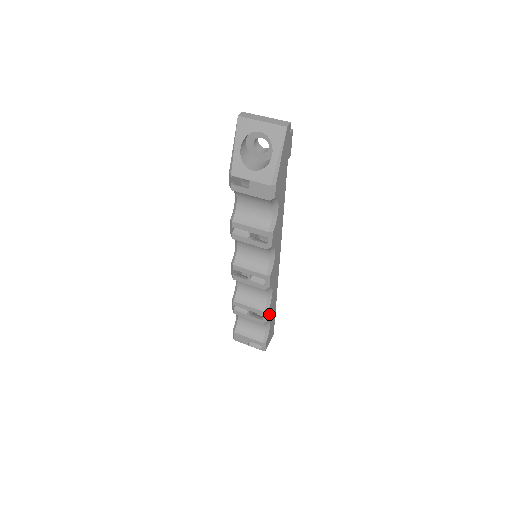
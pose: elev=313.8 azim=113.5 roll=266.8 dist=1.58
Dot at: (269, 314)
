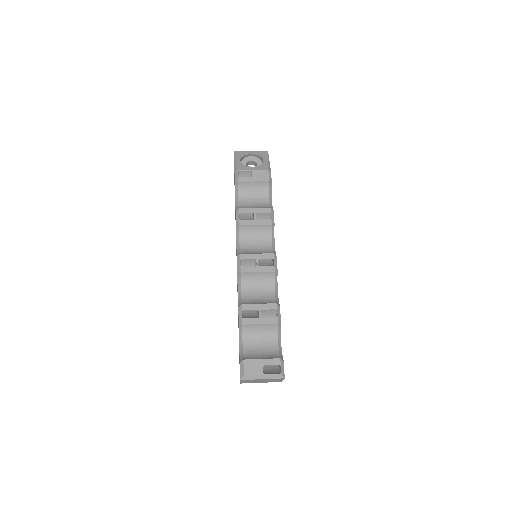
Dot at: occluded
